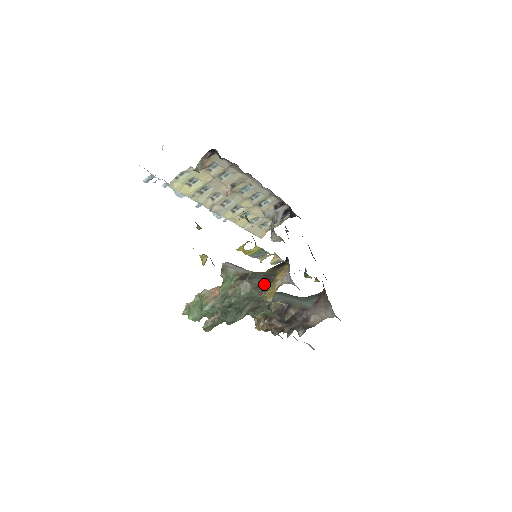
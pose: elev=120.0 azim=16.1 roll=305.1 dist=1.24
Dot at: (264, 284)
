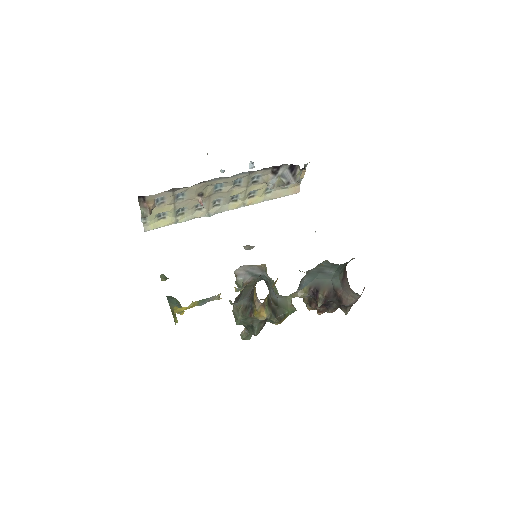
Dot at: (250, 305)
